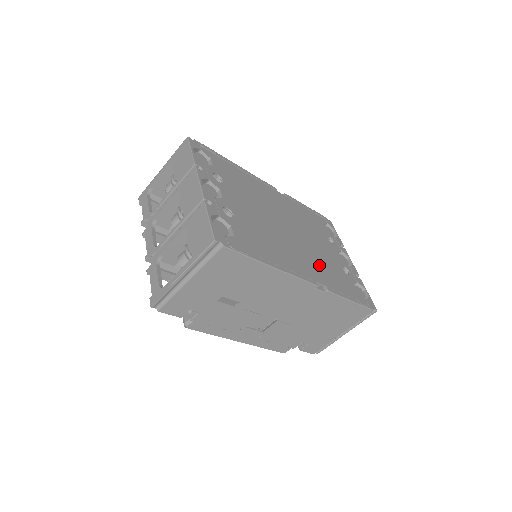
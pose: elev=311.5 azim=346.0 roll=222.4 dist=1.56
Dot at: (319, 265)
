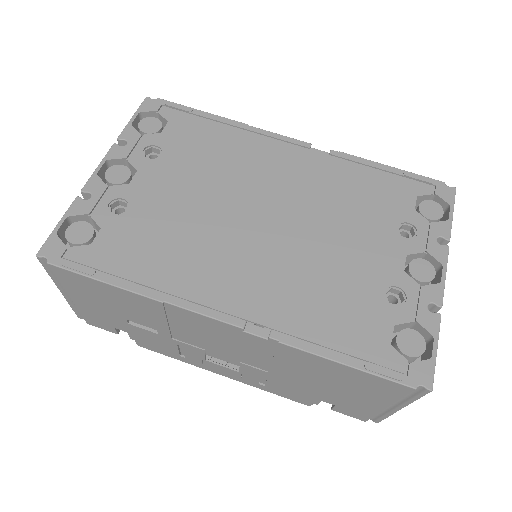
Dot at: (296, 286)
